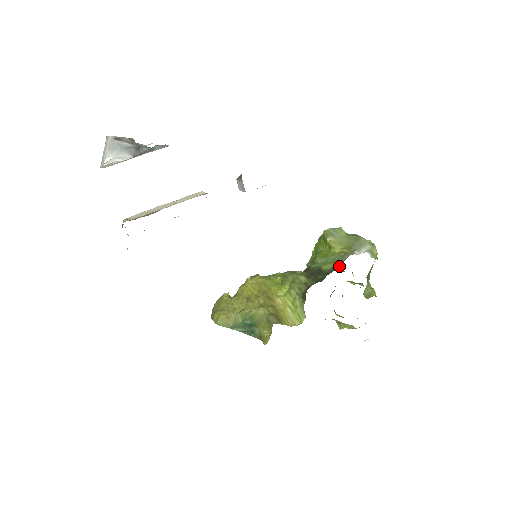
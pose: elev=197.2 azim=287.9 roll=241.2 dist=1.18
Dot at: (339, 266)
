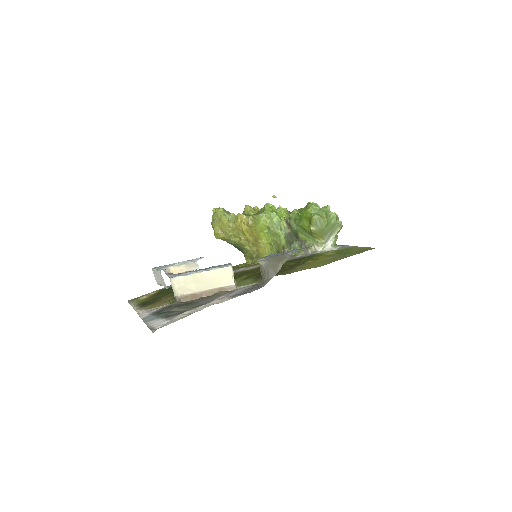
Dot at: (309, 248)
